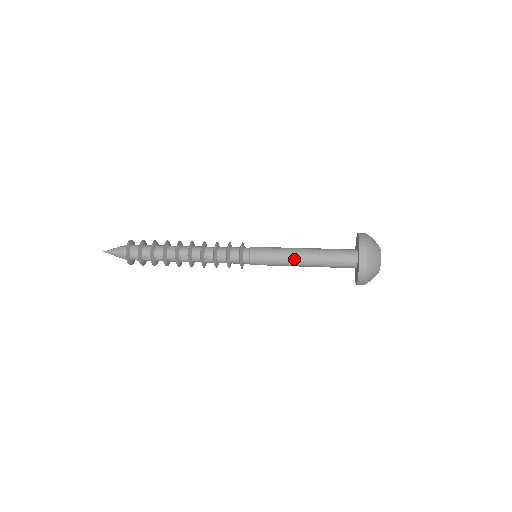
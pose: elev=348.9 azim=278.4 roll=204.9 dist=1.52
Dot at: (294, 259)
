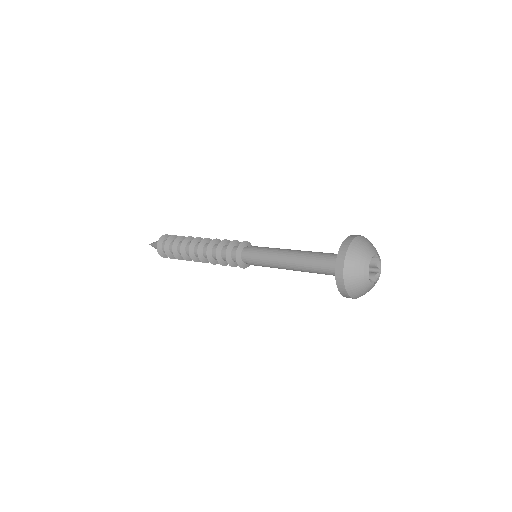
Dot at: (284, 263)
